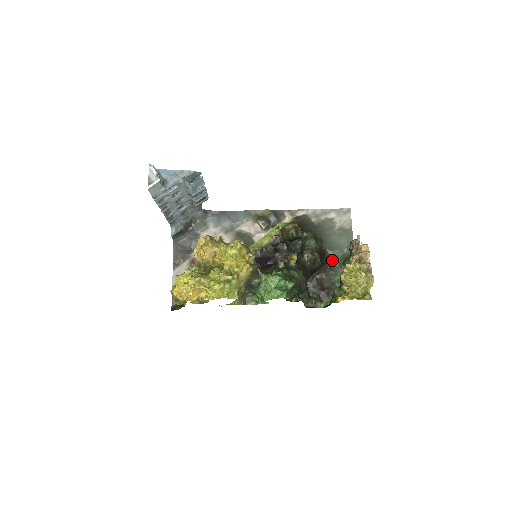
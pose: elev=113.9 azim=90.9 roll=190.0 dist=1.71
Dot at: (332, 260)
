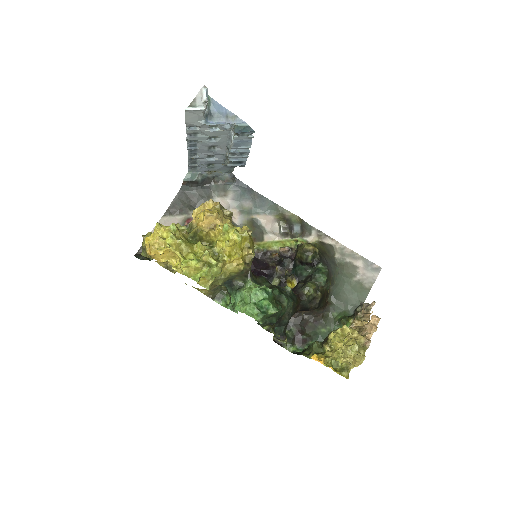
Dot at: (330, 309)
